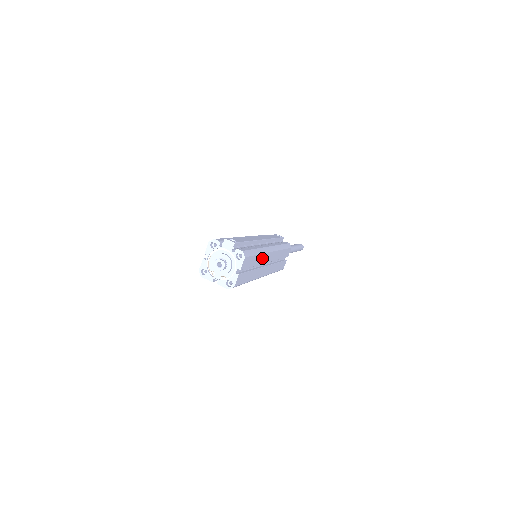
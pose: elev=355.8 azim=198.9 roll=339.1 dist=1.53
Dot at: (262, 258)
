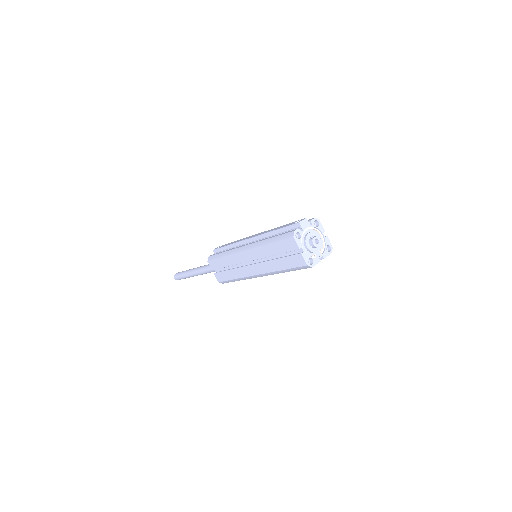
Dot at: occluded
